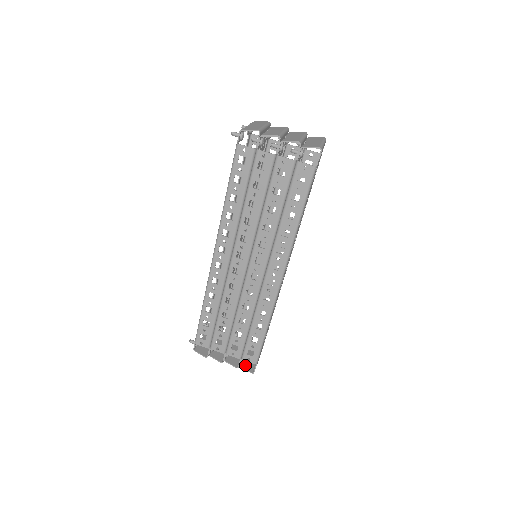
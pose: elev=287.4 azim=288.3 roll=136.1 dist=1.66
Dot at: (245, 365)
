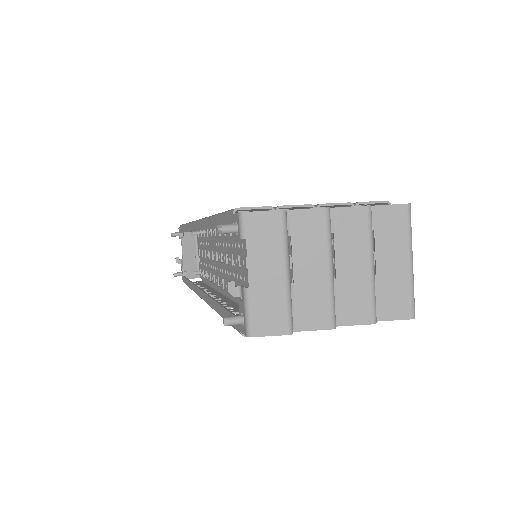
Dot at: (381, 218)
